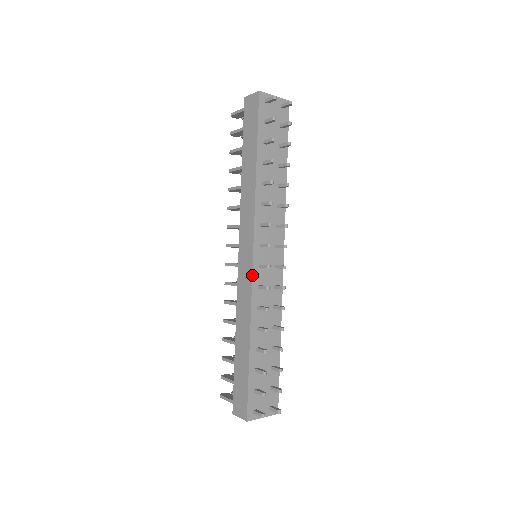
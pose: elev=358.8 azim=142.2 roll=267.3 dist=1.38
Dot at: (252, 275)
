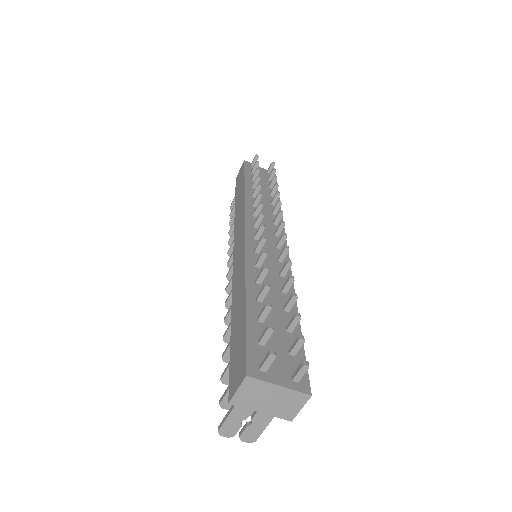
Dot at: (245, 240)
